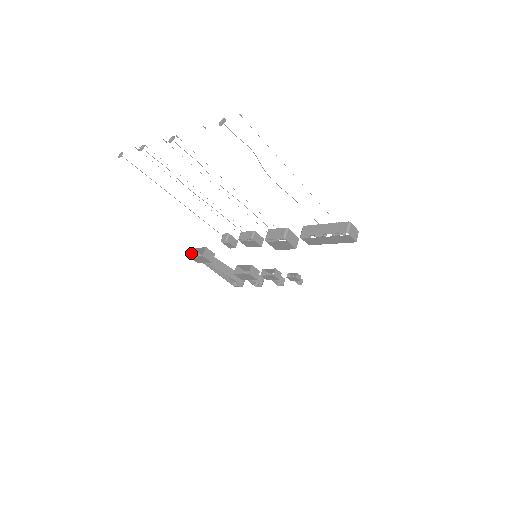
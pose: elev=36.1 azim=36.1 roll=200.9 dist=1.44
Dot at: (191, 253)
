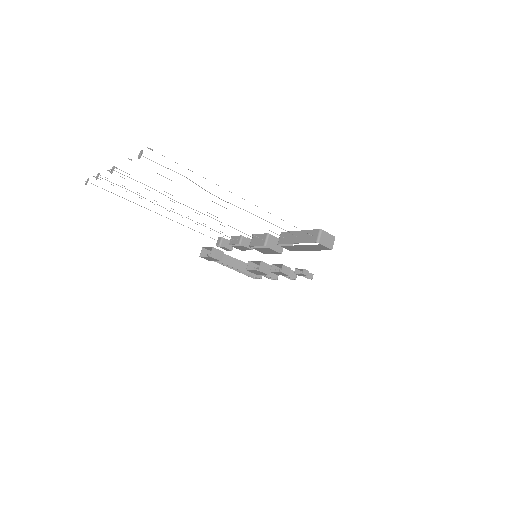
Dot at: (201, 252)
